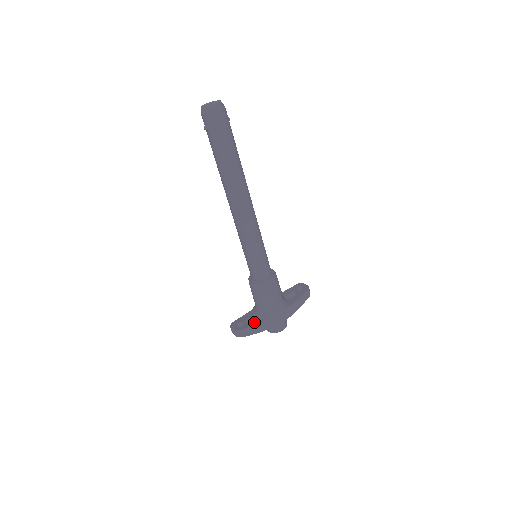
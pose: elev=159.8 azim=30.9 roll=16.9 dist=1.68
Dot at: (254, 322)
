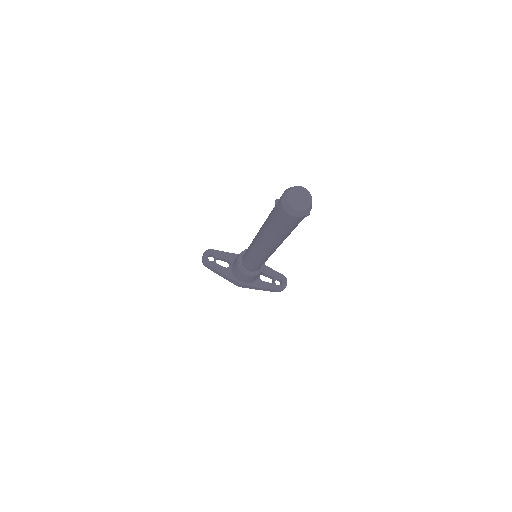
Dot at: (221, 268)
